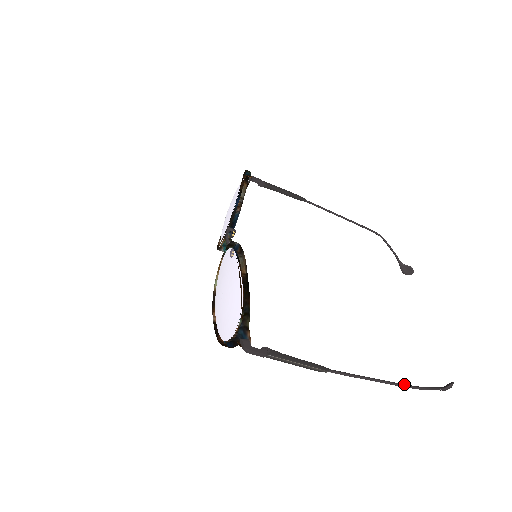
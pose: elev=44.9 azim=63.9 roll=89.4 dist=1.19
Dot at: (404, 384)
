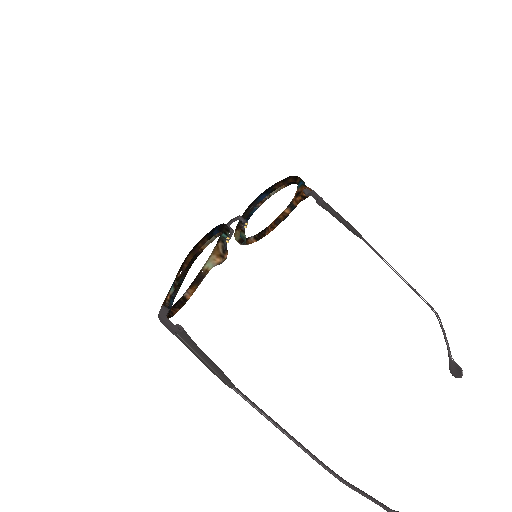
Dot at: (321, 461)
